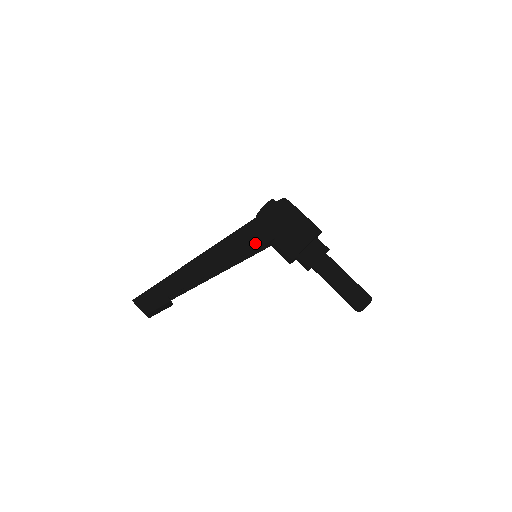
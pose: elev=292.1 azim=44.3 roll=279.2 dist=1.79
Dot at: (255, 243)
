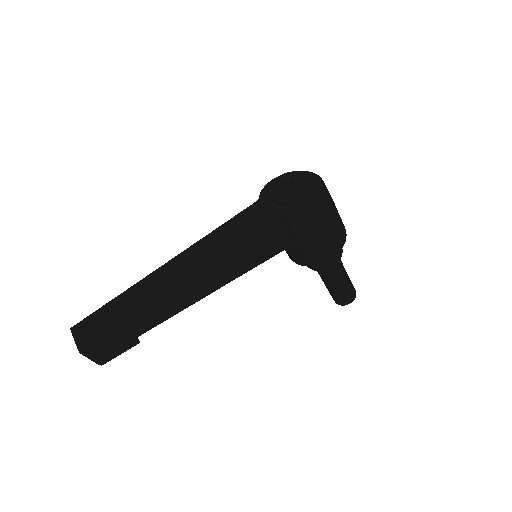
Dot at: (267, 254)
